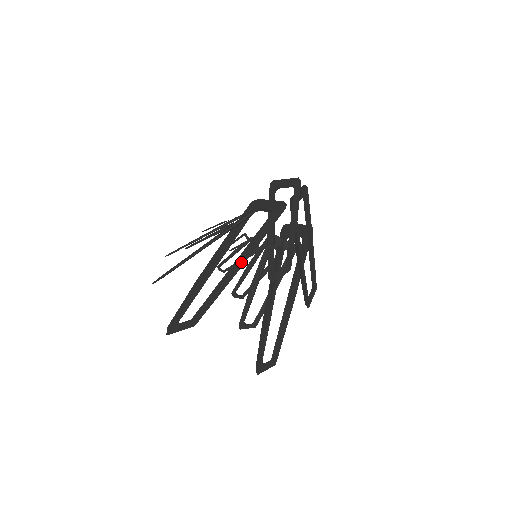
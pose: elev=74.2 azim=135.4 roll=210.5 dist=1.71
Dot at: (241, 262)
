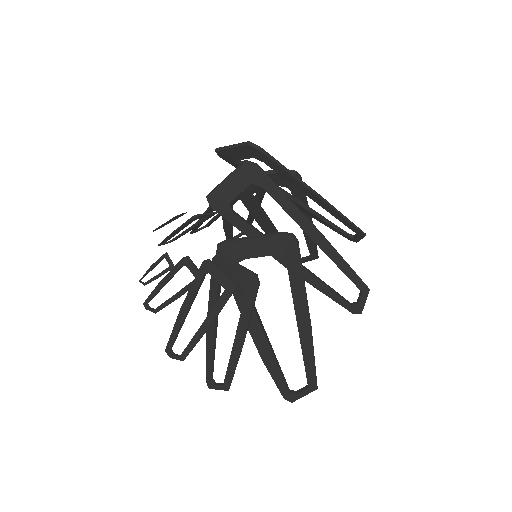
Dot at: (308, 329)
